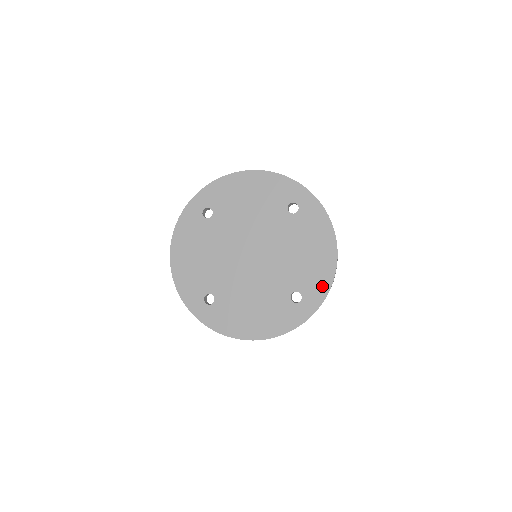
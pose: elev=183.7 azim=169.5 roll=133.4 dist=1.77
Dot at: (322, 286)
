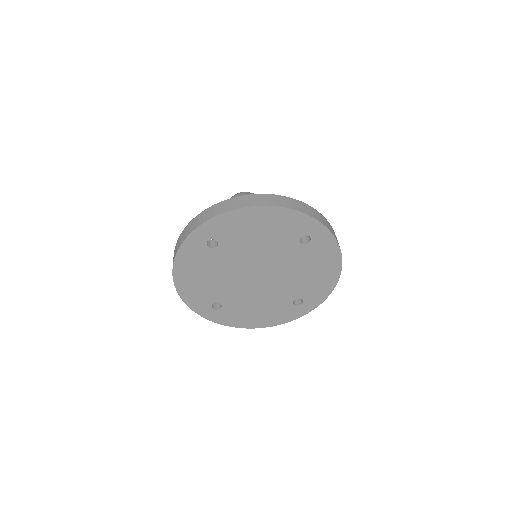
Dot at: (322, 294)
